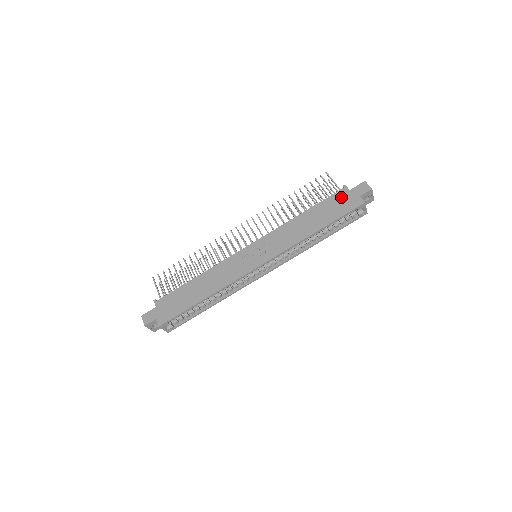
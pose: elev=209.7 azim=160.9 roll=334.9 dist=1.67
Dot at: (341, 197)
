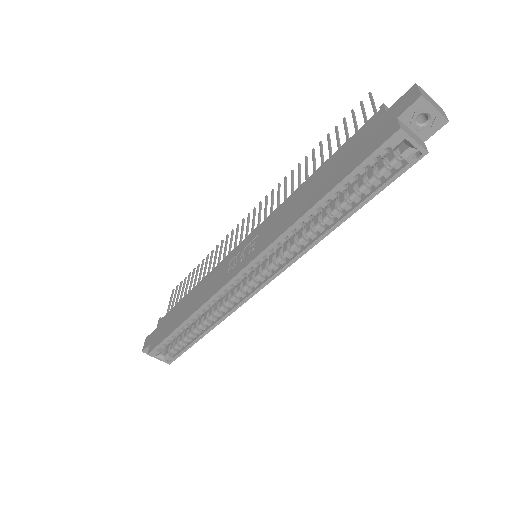
Dot at: (368, 129)
